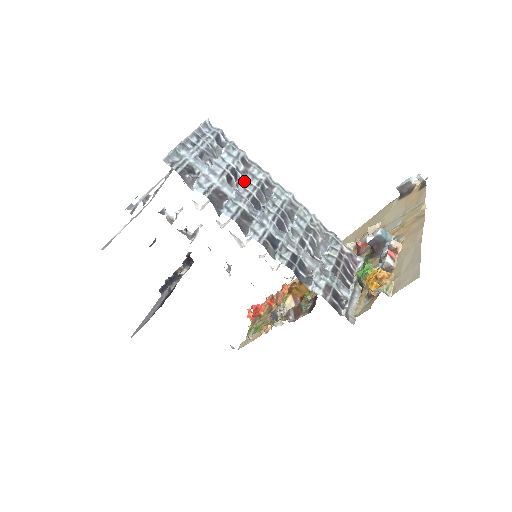
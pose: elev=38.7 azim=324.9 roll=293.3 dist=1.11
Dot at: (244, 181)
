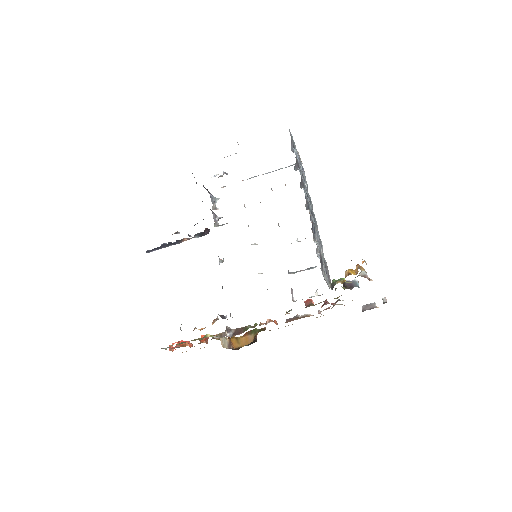
Dot at: (306, 187)
